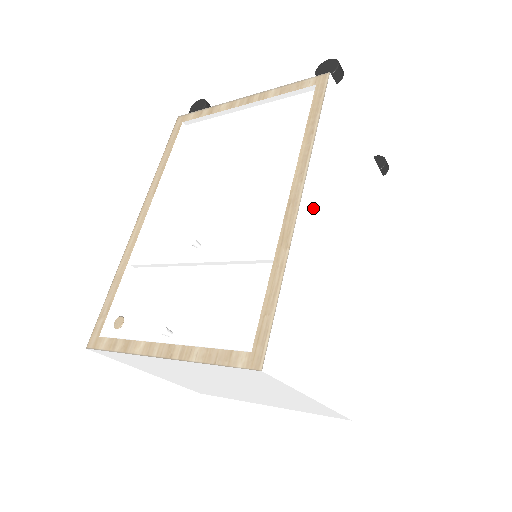
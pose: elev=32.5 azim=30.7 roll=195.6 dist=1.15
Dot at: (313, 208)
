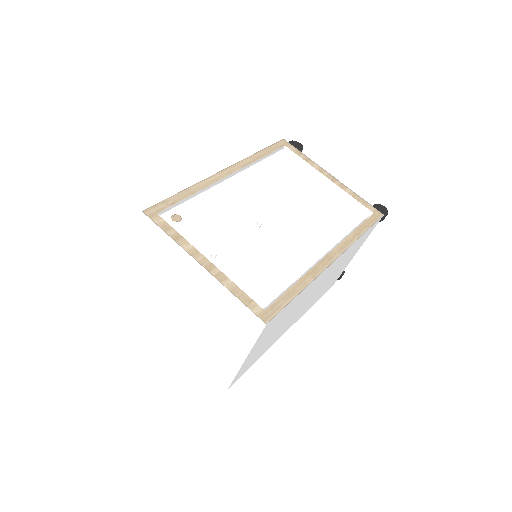
Dot at: (329, 269)
